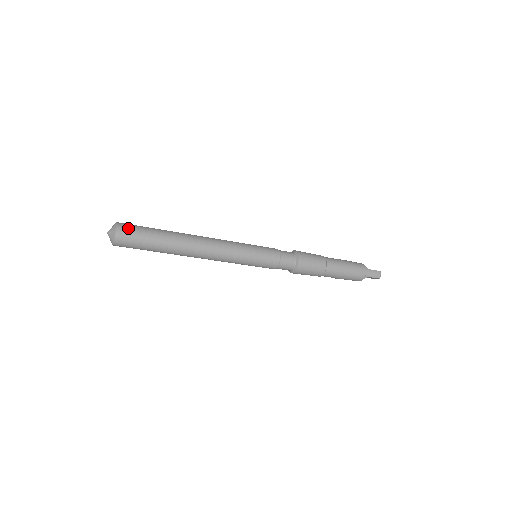
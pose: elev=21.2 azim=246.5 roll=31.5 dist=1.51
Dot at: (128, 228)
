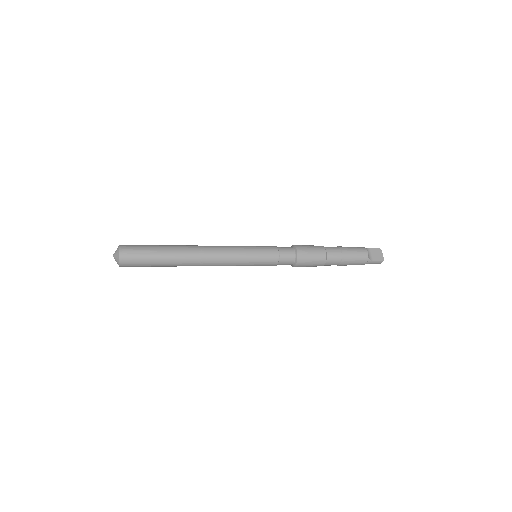
Dot at: (130, 261)
